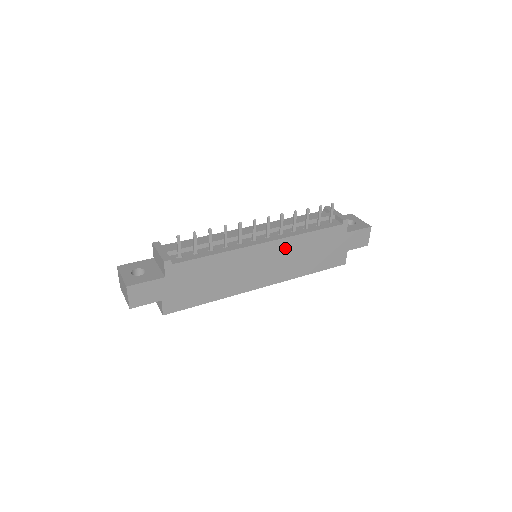
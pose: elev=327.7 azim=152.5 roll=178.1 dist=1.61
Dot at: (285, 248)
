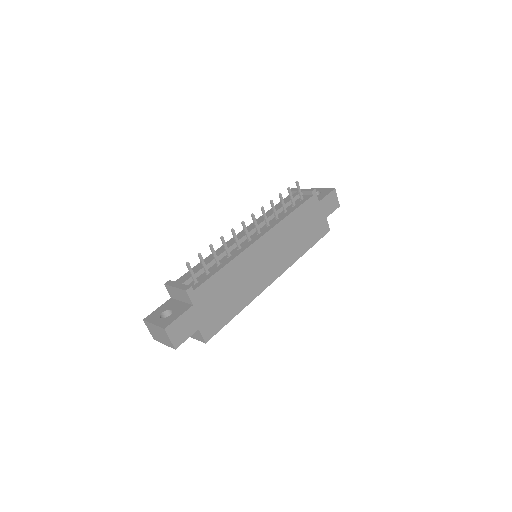
Dot at: (278, 236)
